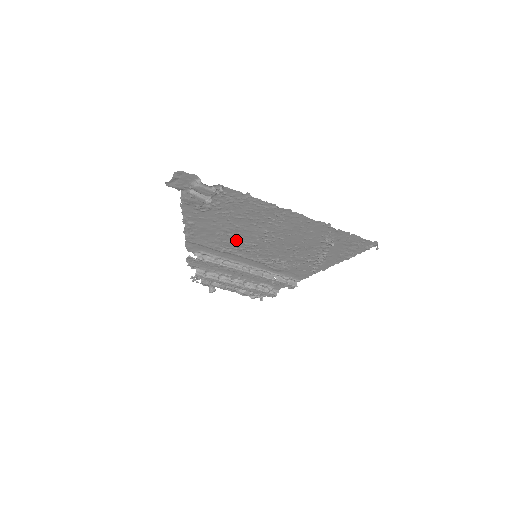
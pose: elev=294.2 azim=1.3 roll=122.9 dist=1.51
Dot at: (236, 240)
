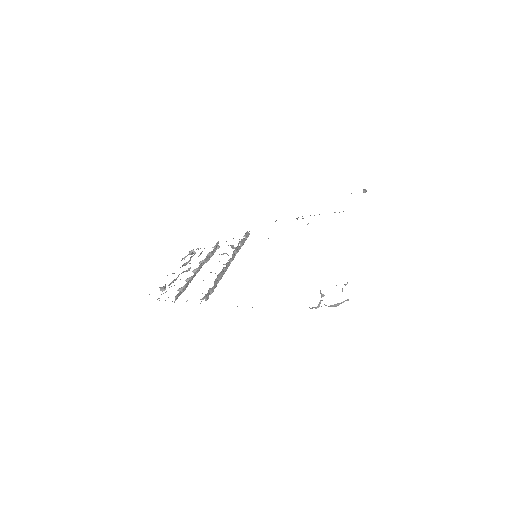
Dot at: occluded
